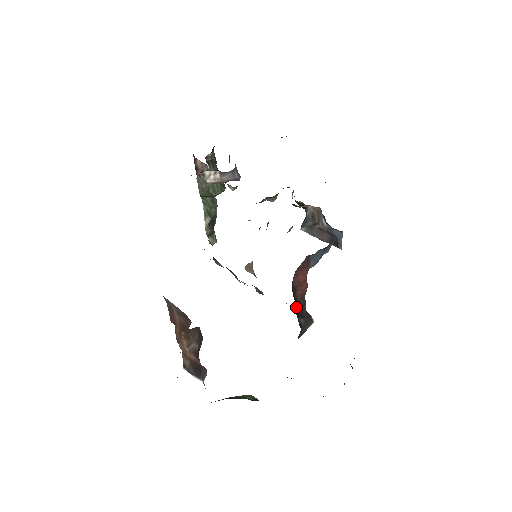
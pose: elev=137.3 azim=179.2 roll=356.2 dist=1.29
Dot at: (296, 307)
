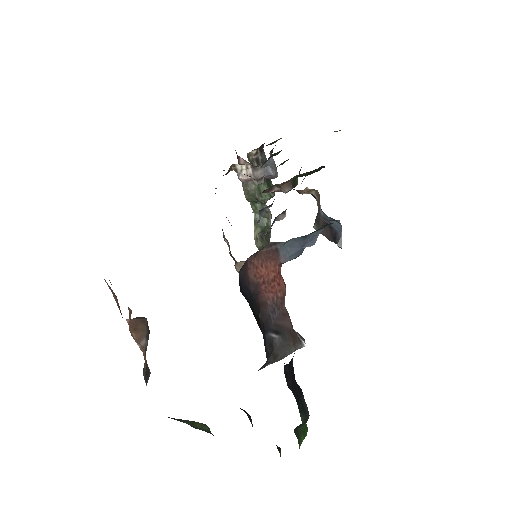
Dot at: (265, 315)
